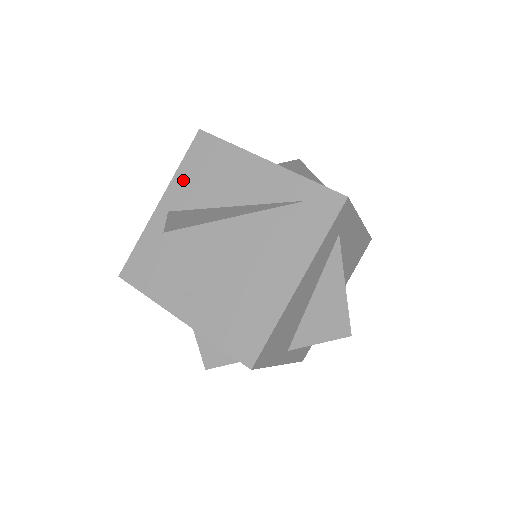
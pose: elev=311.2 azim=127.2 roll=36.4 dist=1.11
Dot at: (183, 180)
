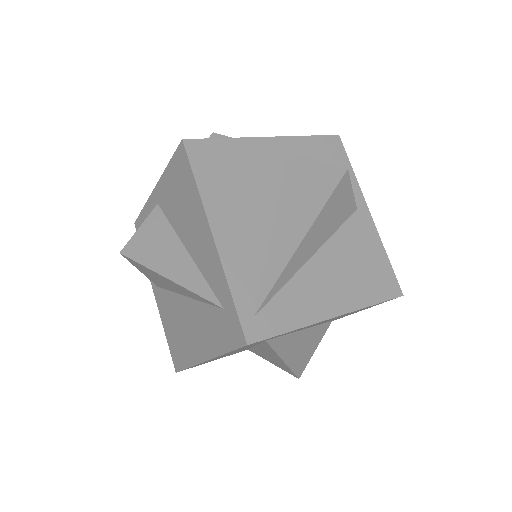
Dot at: (167, 184)
